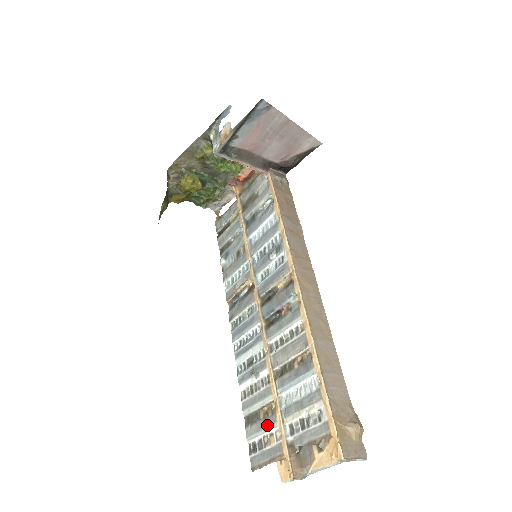
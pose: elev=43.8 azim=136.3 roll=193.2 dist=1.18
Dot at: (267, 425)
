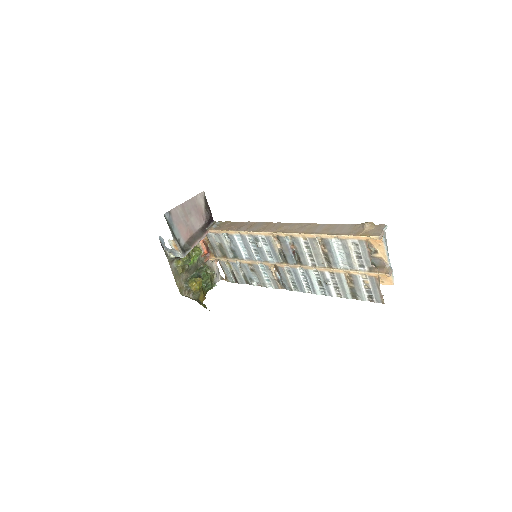
Dot at: (357, 283)
